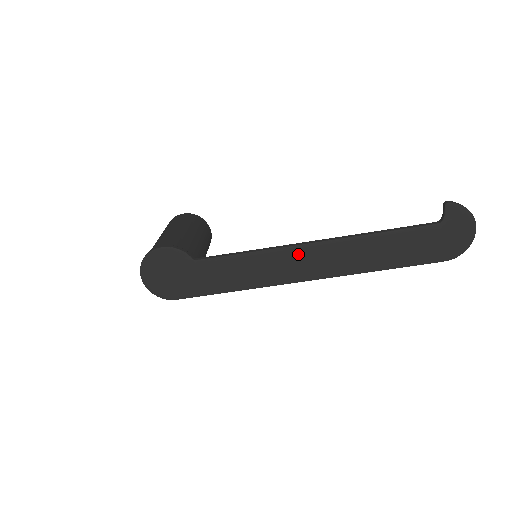
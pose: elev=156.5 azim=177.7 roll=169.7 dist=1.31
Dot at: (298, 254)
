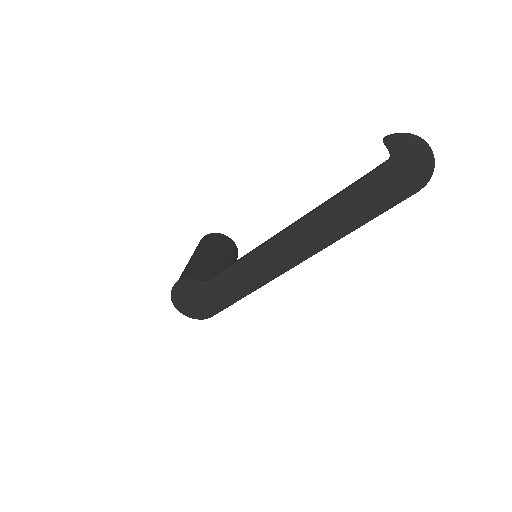
Dot at: (279, 244)
